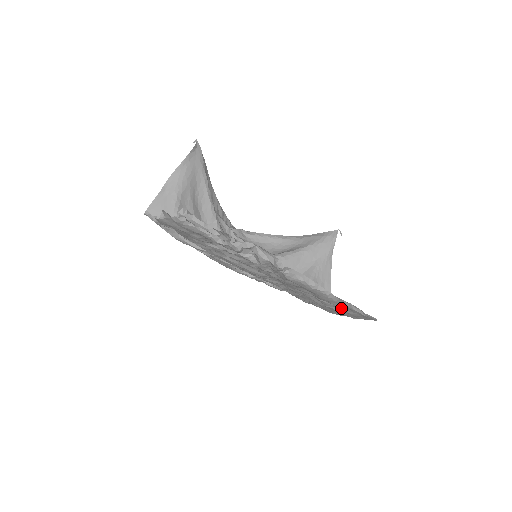
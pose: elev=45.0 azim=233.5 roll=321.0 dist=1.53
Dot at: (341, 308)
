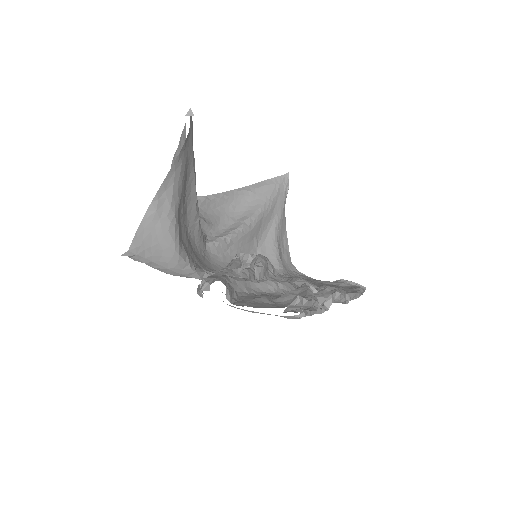
Dot at: occluded
